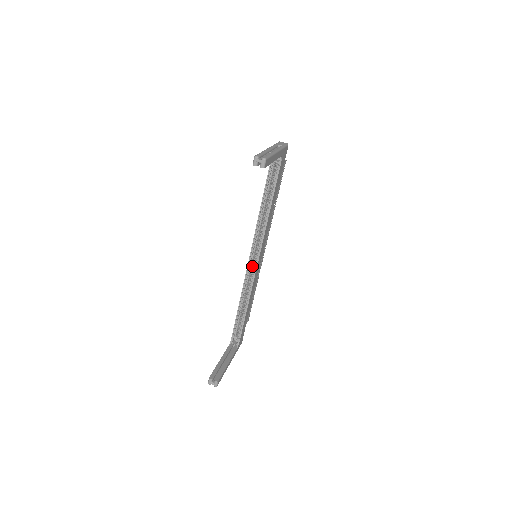
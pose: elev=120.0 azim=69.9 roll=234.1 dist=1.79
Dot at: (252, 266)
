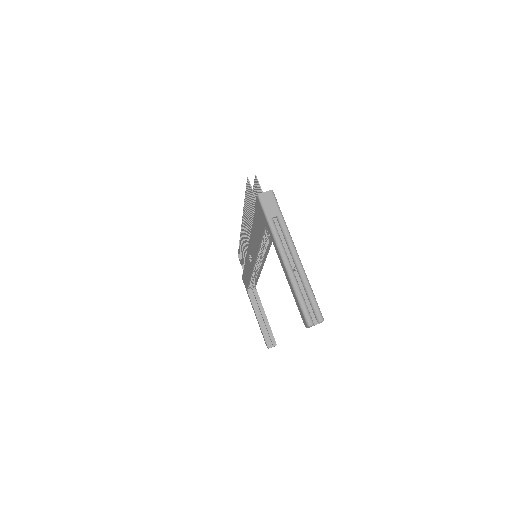
Dot at: occluded
